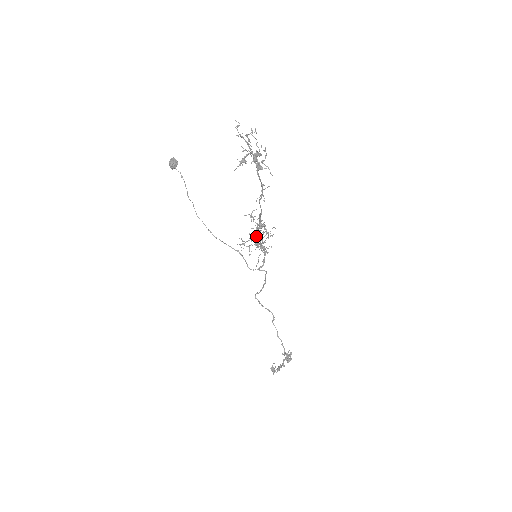
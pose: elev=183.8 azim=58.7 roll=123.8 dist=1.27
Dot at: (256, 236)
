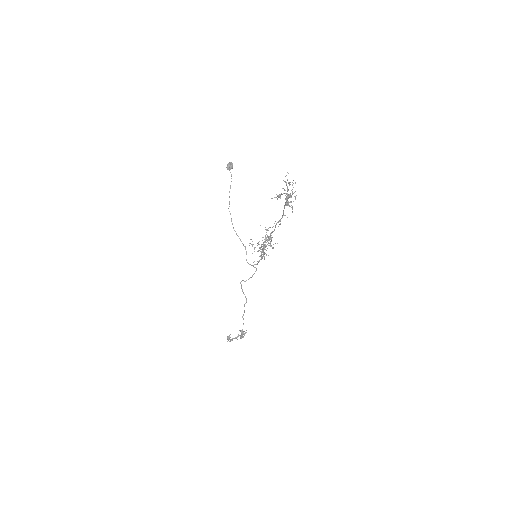
Dot at: (263, 243)
